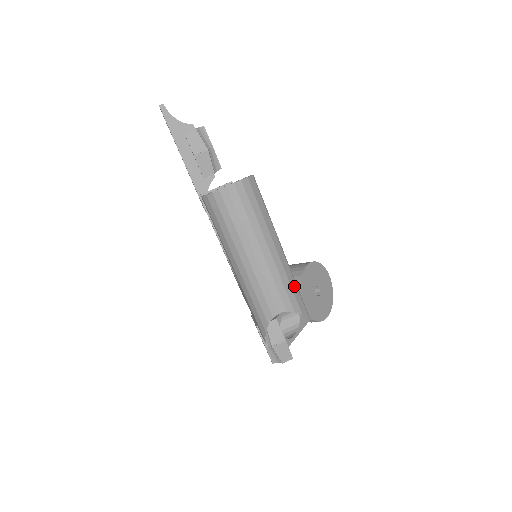
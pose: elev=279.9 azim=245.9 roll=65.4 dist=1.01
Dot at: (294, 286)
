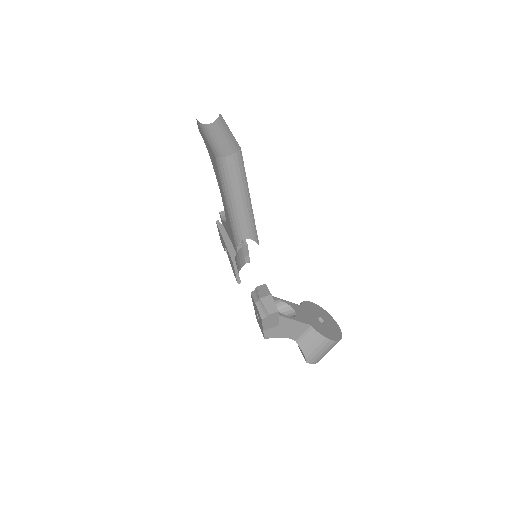
Dot at: (234, 140)
